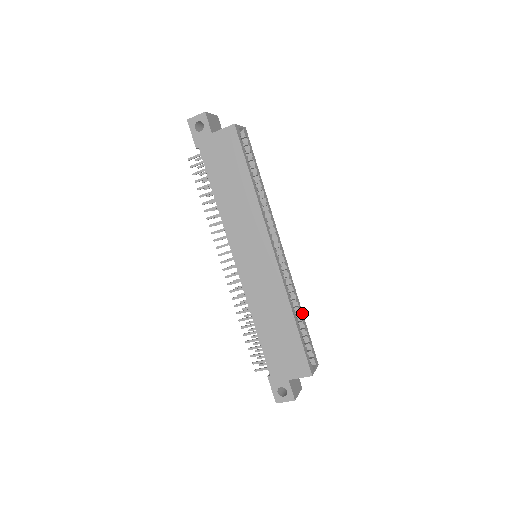
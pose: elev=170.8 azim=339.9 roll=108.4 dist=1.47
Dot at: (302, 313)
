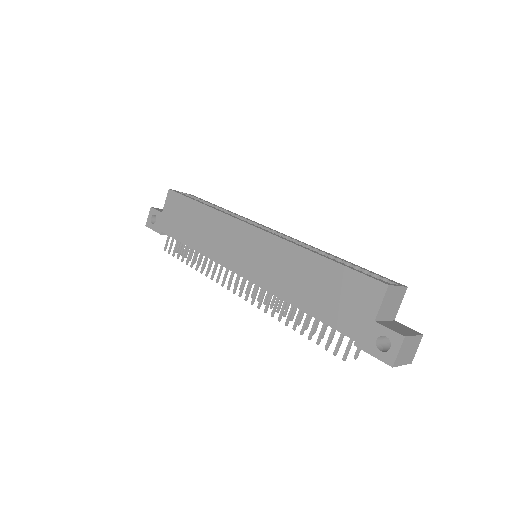
Dot at: (340, 258)
